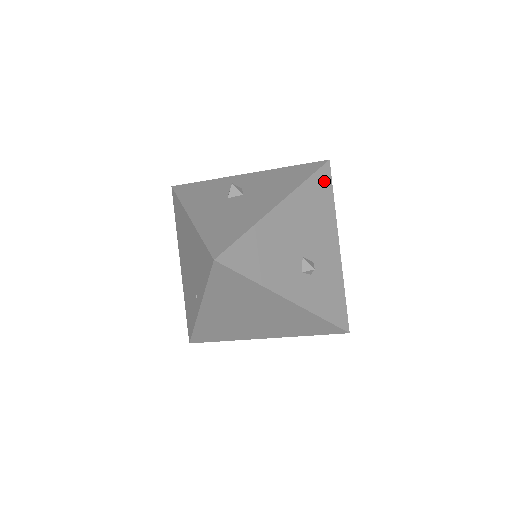
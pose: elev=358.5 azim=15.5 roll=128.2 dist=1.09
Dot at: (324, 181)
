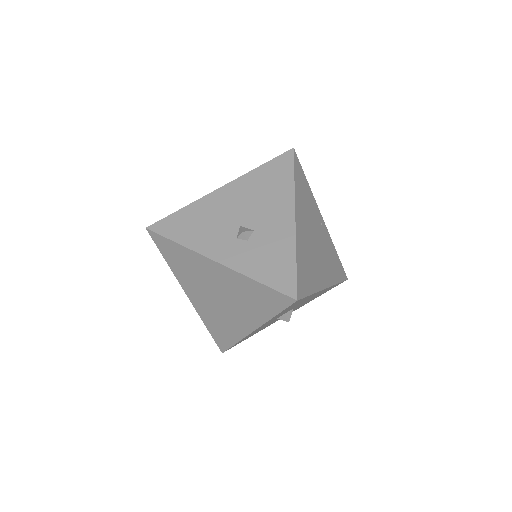
Dot at: (283, 165)
